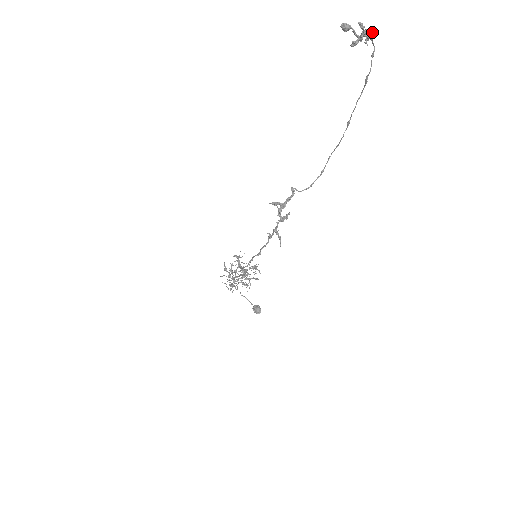
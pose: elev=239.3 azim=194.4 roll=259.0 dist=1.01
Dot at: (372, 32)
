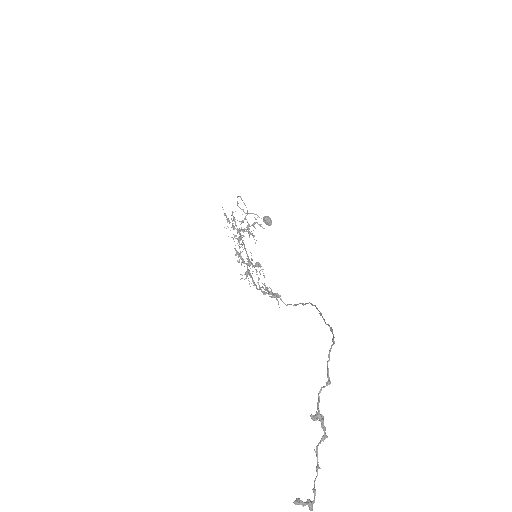
Dot at: (327, 377)
